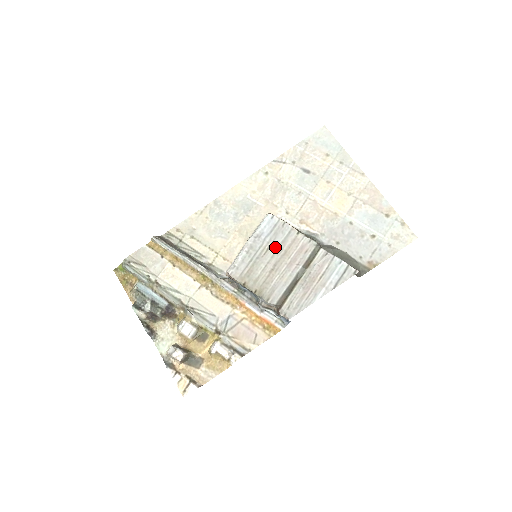
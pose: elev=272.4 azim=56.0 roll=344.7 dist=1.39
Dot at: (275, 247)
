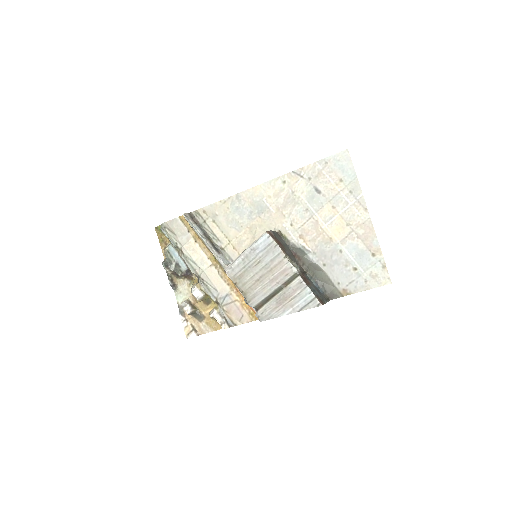
Dot at: (264, 263)
